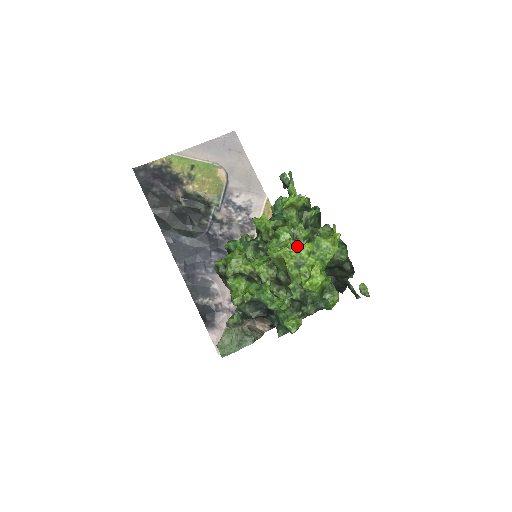
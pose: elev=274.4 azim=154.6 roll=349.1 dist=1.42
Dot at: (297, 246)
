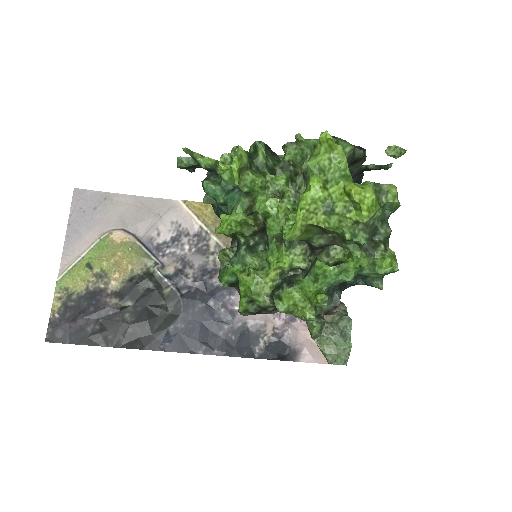
Dot at: (307, 197)
